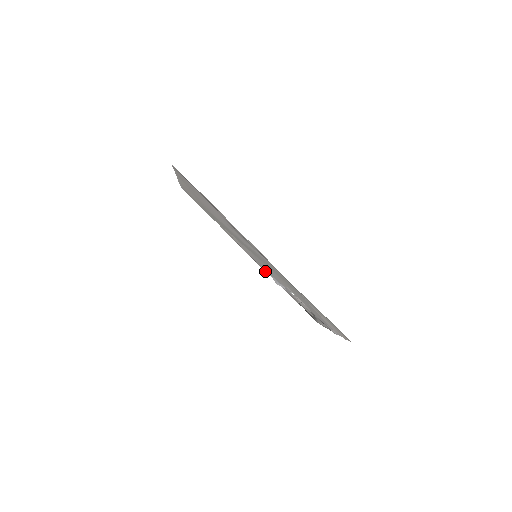
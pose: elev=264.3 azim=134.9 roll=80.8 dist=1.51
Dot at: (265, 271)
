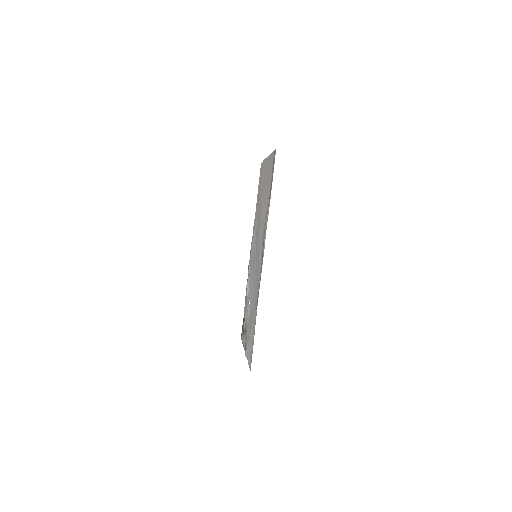
Dot at: (249, 270)
